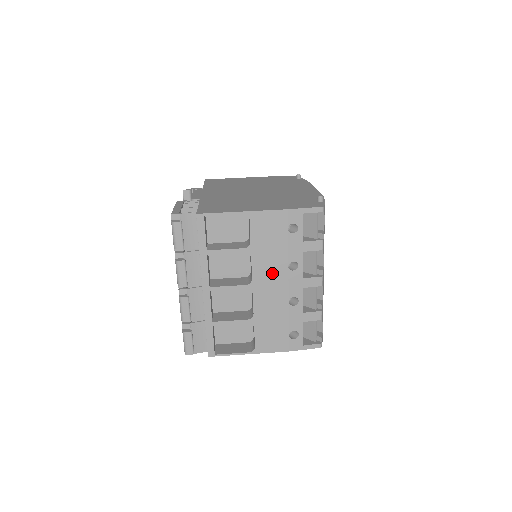
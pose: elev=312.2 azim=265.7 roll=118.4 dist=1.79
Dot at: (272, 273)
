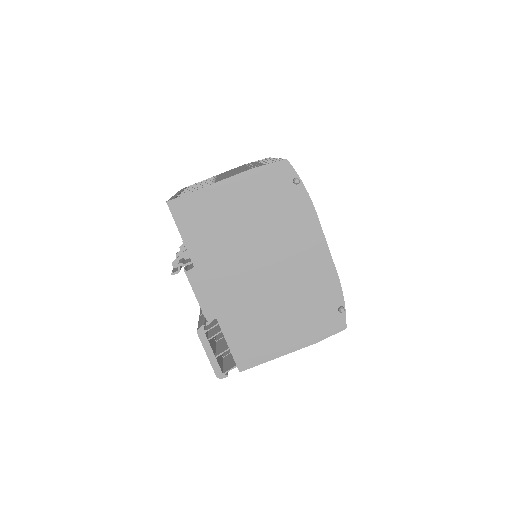
Dot at: occluded
